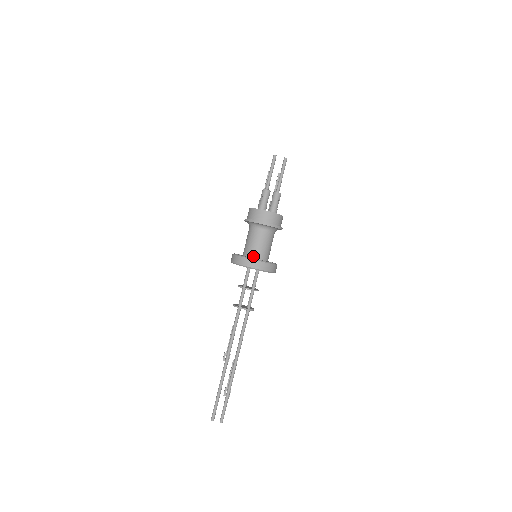
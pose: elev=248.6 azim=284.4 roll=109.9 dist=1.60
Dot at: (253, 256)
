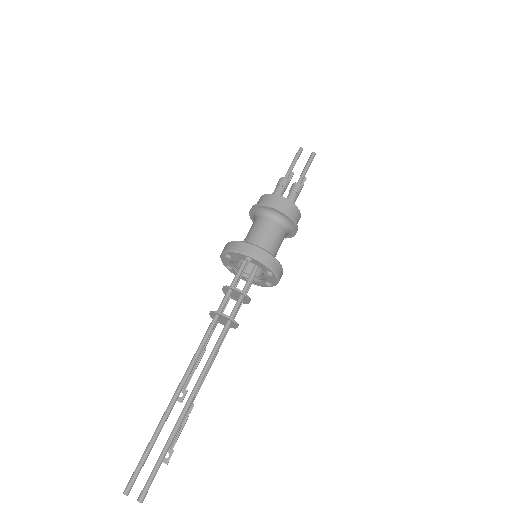
Dot at: occluded
